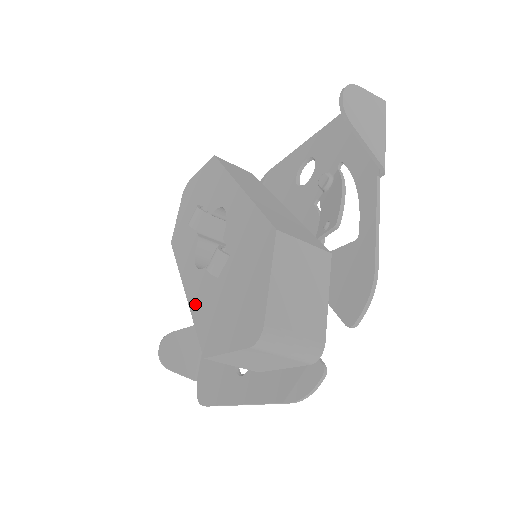
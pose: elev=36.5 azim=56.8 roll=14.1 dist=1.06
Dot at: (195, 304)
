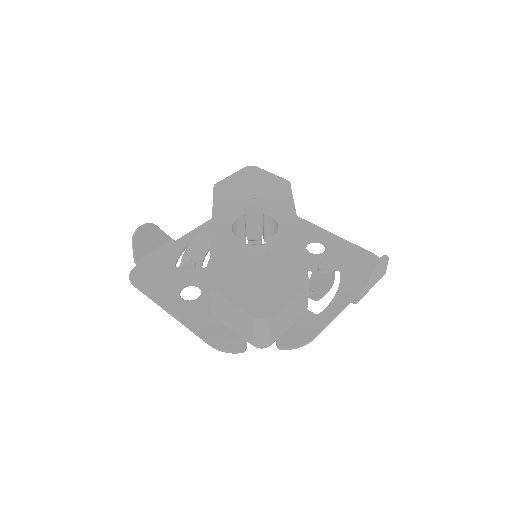
Dot at: (218, 250)
